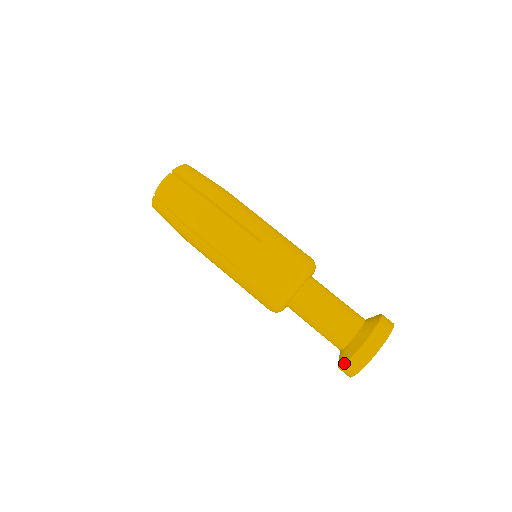
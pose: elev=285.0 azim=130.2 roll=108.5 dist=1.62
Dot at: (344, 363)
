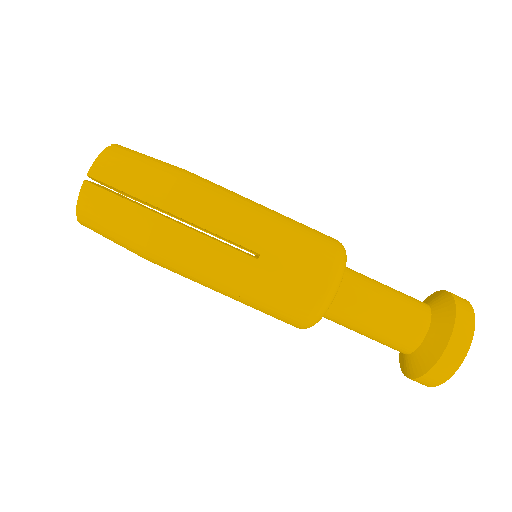
Dot at: (412, 378)
